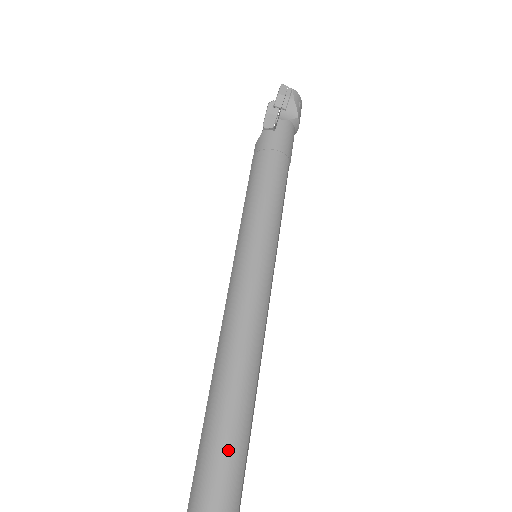
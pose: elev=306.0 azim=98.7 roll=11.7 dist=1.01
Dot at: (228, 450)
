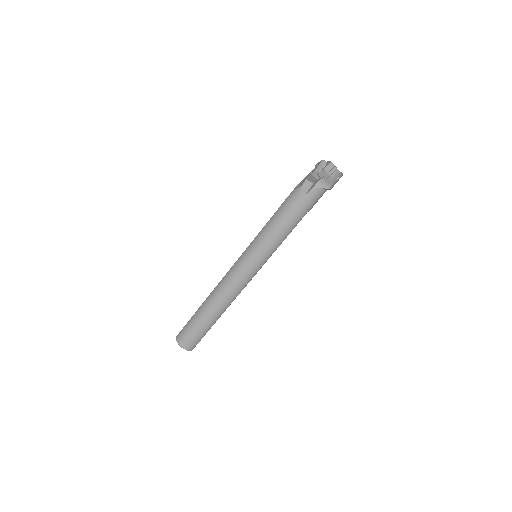
Dot at: (197, 331)
